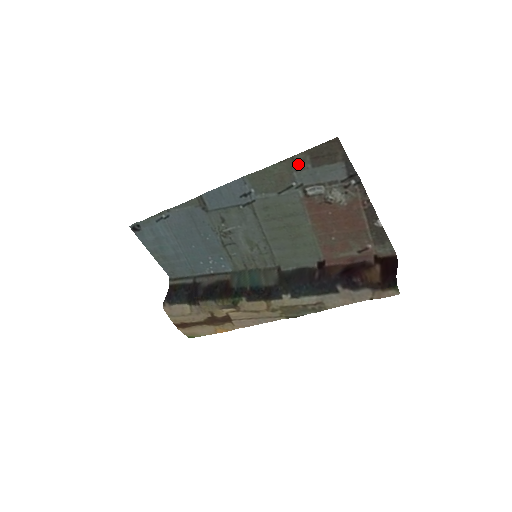
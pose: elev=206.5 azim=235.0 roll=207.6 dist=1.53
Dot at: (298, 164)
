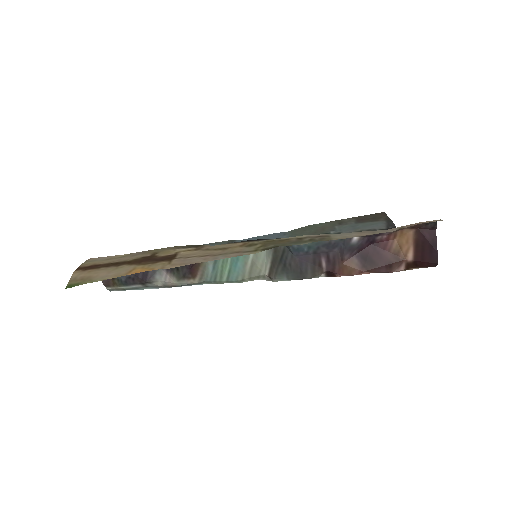
Dot at: (343, 223)
